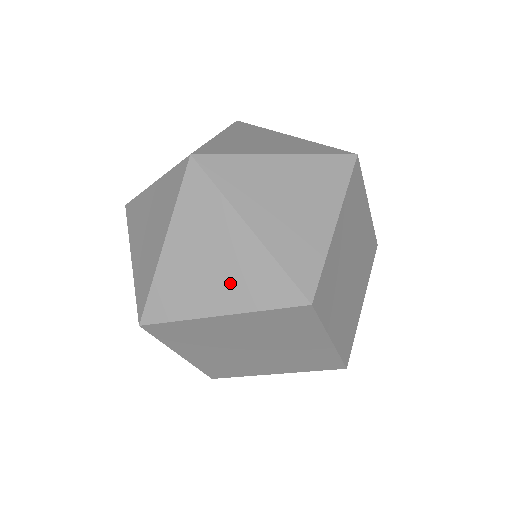
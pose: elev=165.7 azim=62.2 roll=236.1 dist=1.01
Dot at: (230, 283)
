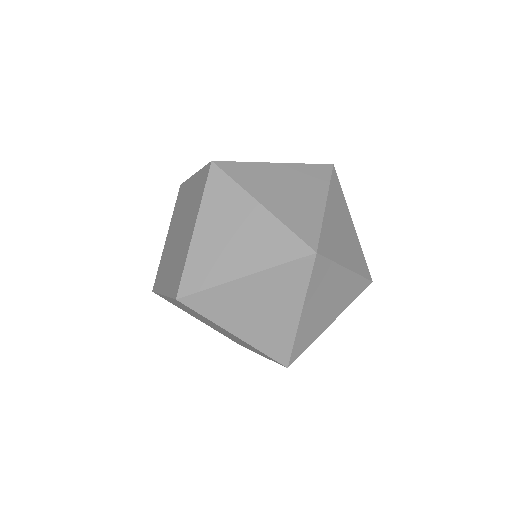
Dot at: (337, 304)
